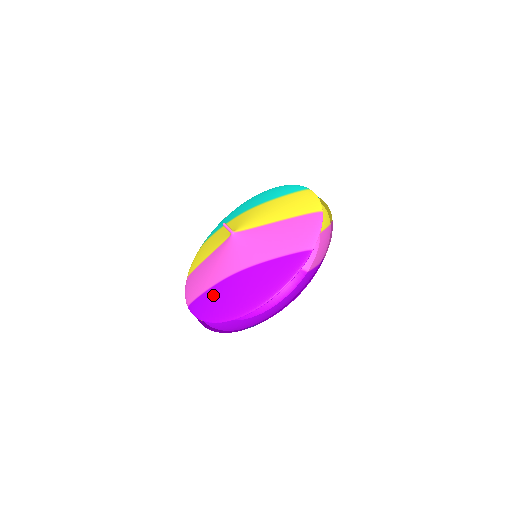
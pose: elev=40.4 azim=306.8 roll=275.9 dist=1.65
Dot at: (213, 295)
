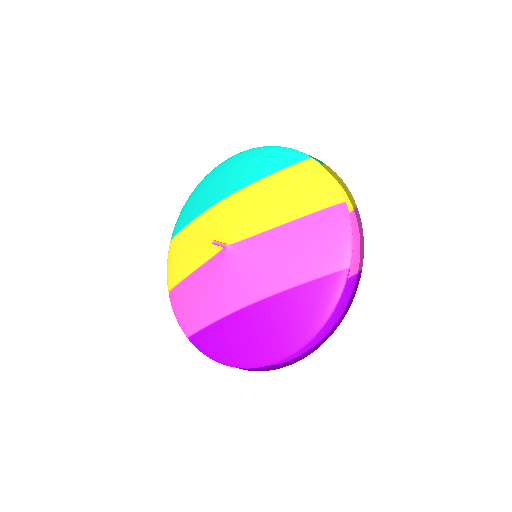
Dot at: (224, 333)
